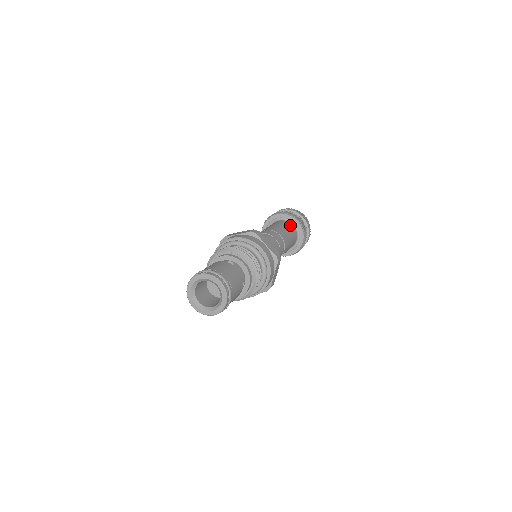
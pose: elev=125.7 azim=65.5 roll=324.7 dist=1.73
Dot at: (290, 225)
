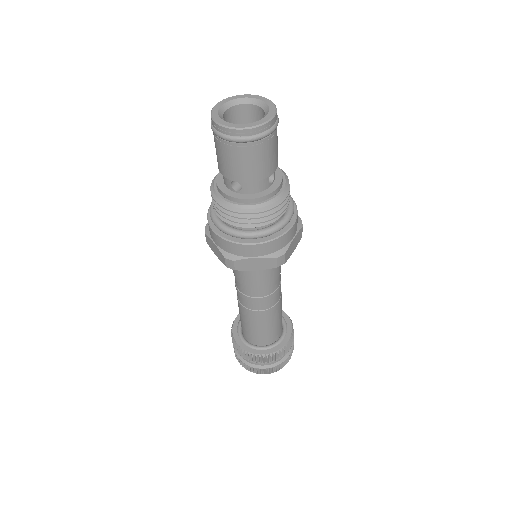
Dot at: occluded
